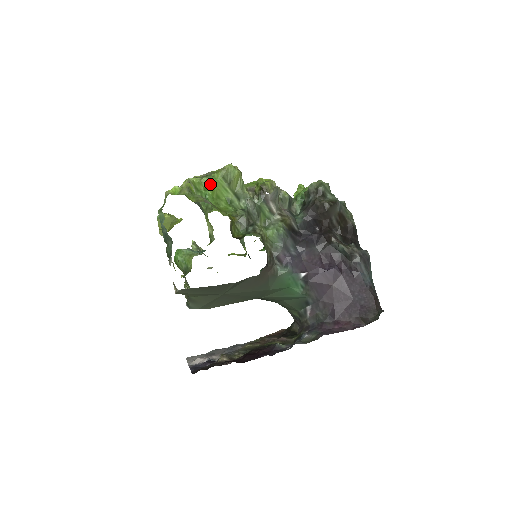
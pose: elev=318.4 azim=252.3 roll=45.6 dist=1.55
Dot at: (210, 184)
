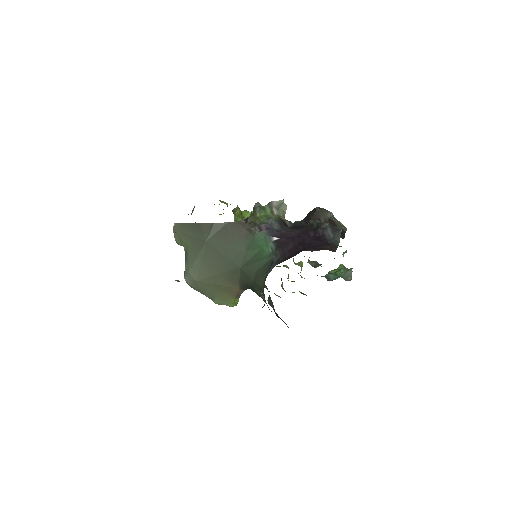
Dot at: (244, 213)
